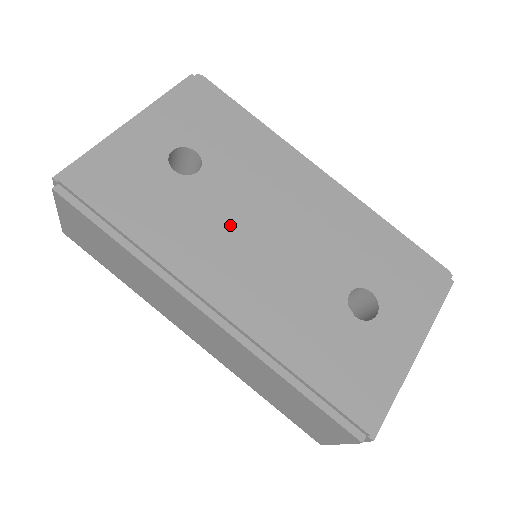
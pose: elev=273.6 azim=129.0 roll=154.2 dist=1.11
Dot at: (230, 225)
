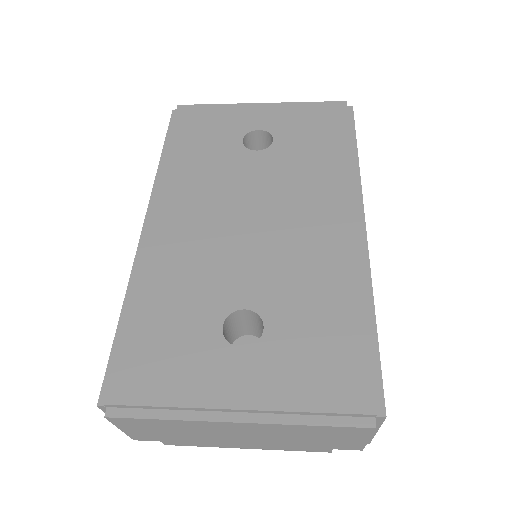
Dot at: (229, 192)
